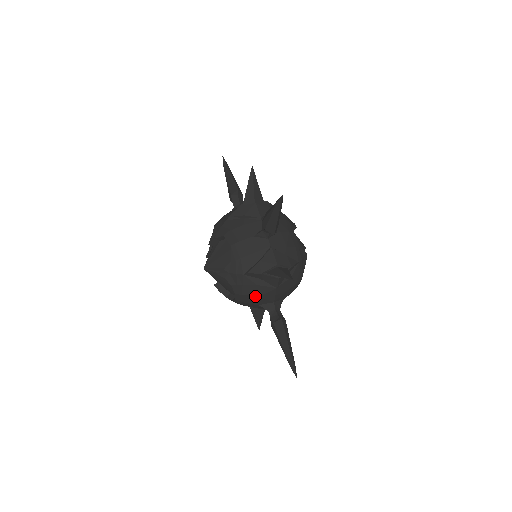
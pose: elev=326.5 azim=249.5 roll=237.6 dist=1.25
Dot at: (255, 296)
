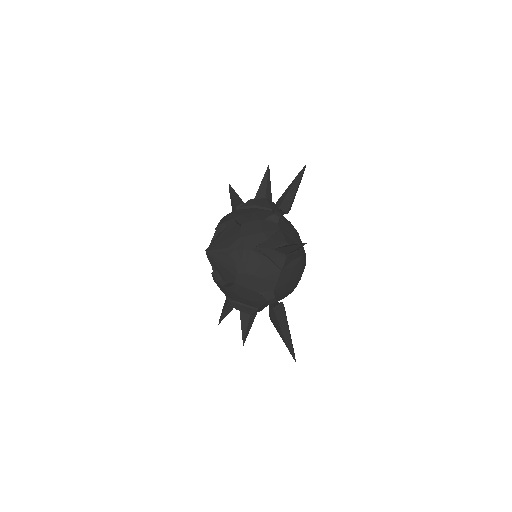
Dot at: (258, 277)
